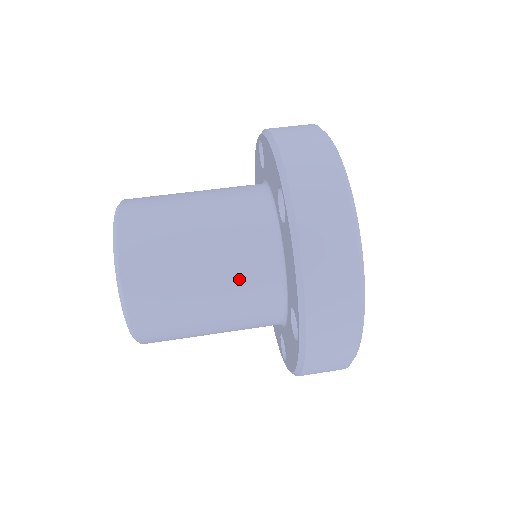
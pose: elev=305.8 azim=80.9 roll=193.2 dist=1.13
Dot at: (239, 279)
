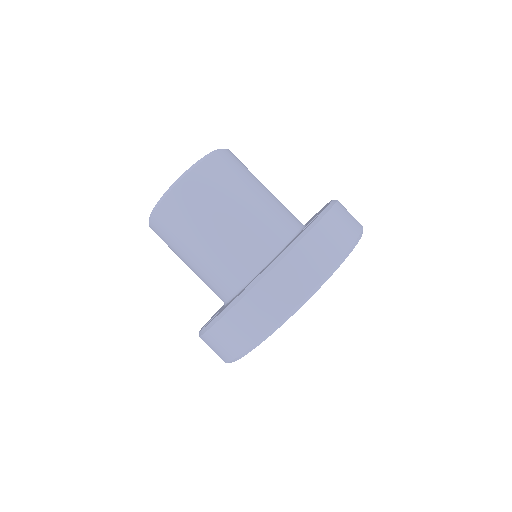
Dot at: (249, 233)
